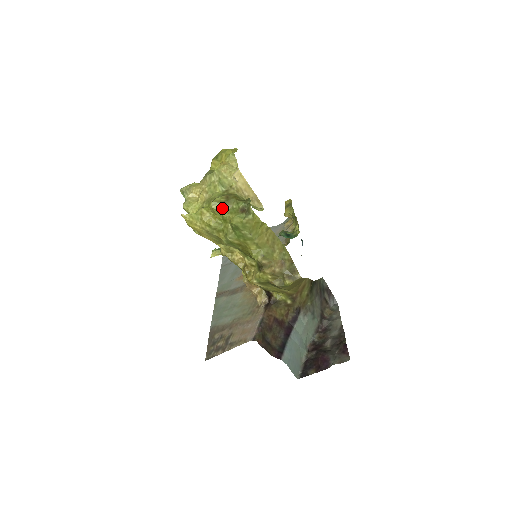
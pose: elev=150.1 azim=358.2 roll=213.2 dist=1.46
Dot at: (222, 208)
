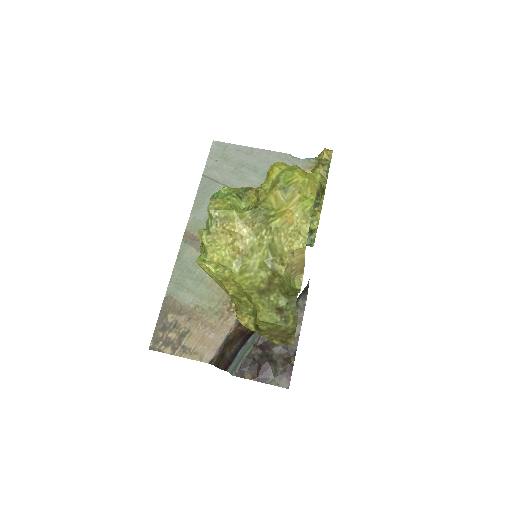
Dot at: (256, 295)
